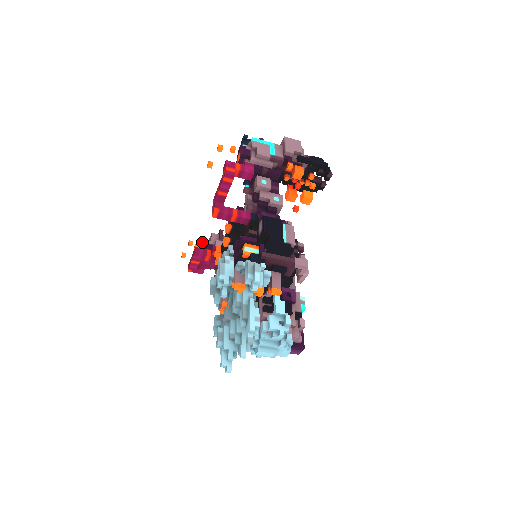
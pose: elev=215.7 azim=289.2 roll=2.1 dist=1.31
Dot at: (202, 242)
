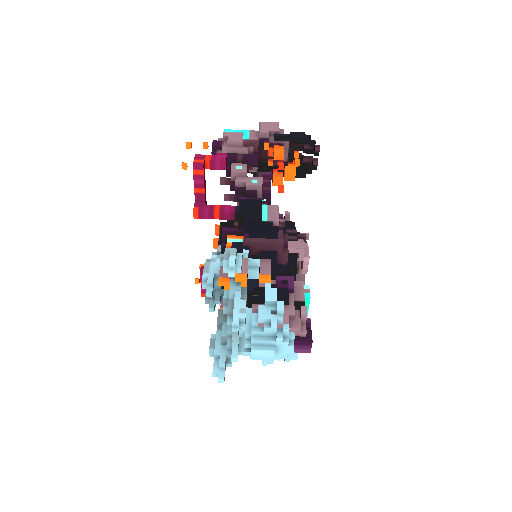
Dot at: occluded
